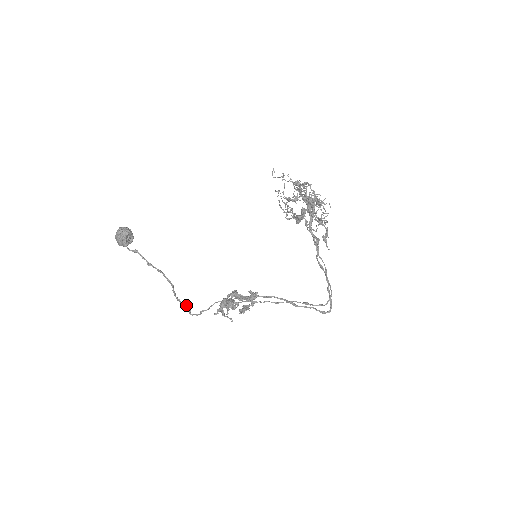
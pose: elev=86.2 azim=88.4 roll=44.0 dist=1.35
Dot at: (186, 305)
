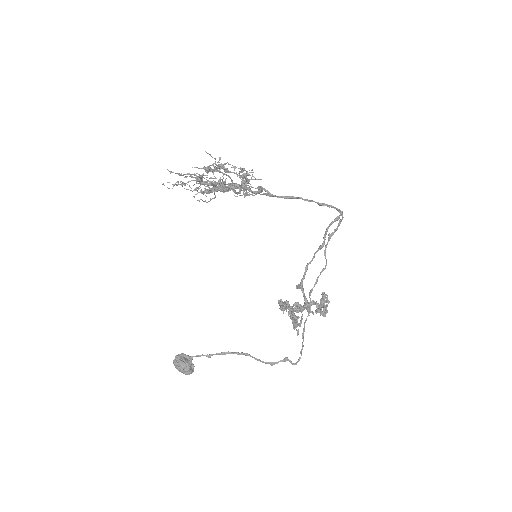
Dot at: (282, 361)
